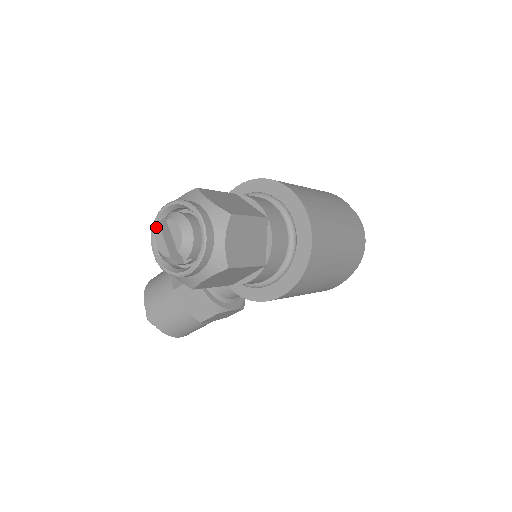
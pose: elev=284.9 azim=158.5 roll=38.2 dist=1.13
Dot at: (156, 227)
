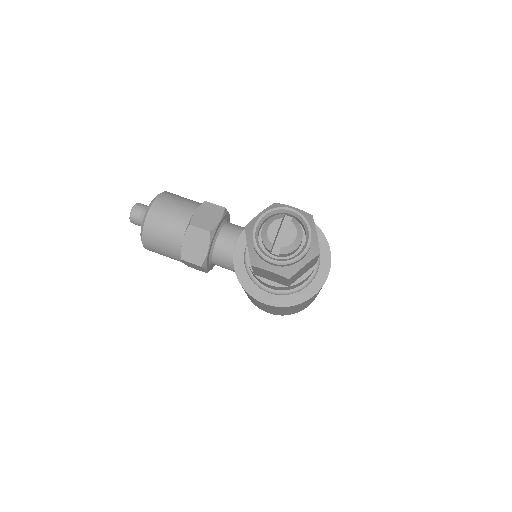
Dot at: (272, 212)
